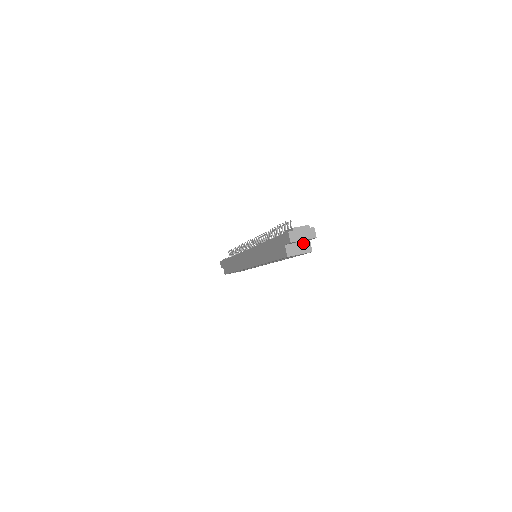
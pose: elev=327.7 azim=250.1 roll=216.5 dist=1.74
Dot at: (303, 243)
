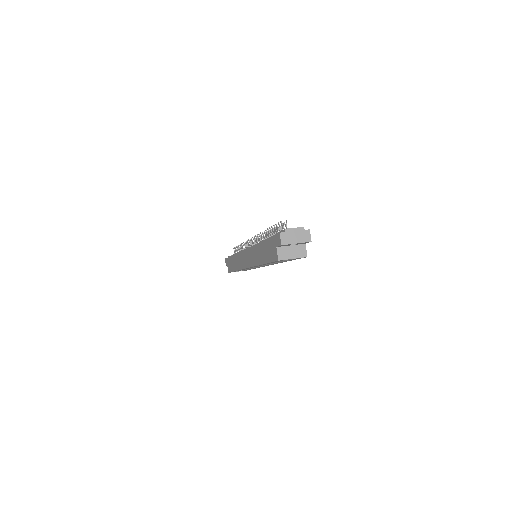
Dot at: (297, 246)
